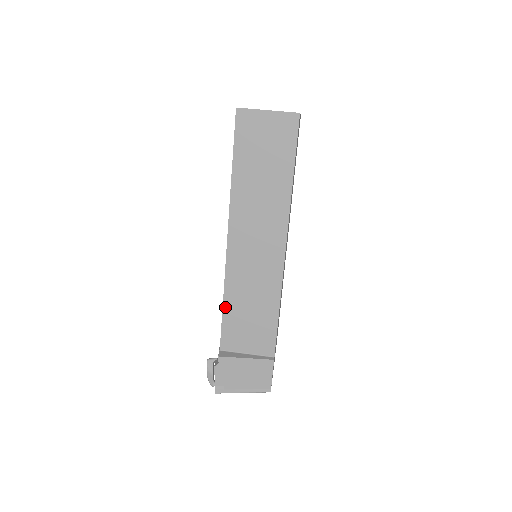
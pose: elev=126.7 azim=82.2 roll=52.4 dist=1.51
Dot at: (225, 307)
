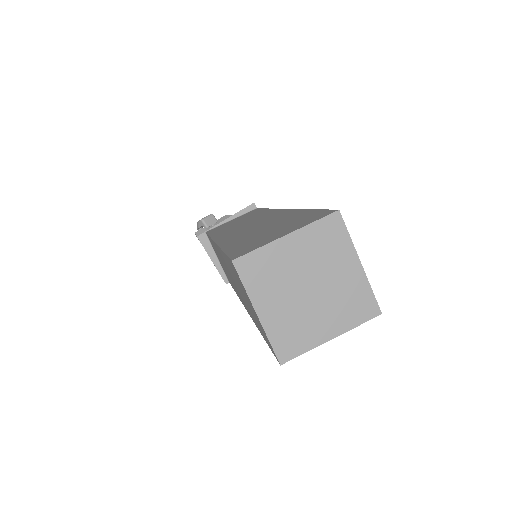
Dot at: occluded
